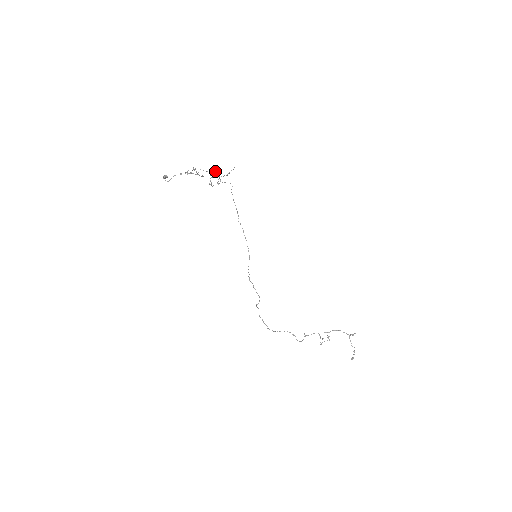
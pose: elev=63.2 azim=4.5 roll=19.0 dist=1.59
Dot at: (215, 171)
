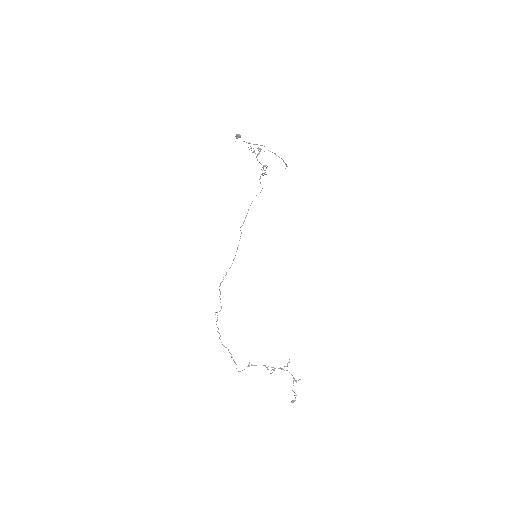
Dot at: (266, 165)
